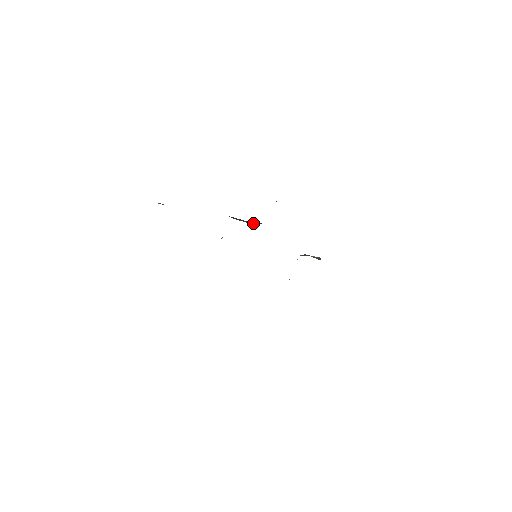
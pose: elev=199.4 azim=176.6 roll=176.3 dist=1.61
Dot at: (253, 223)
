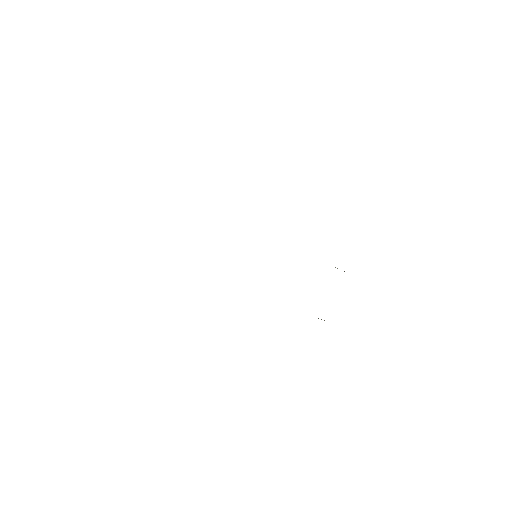
Dot at: occluded
